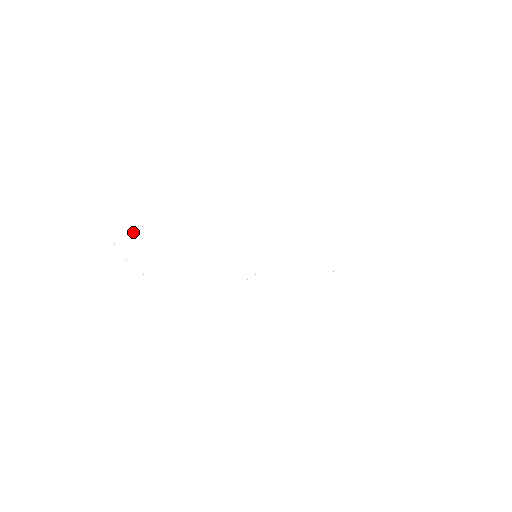
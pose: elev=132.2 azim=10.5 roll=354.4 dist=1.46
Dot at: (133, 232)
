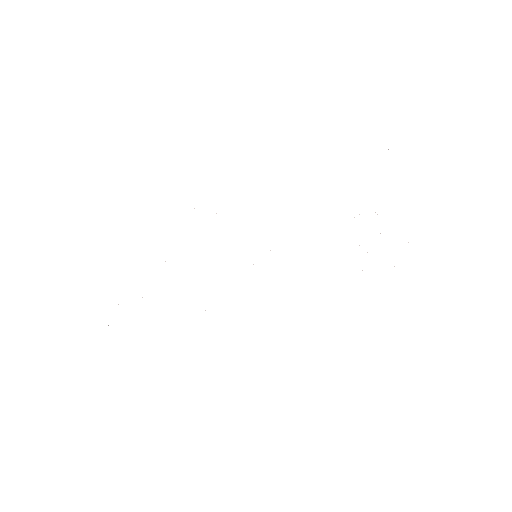
Dot at: occluded
